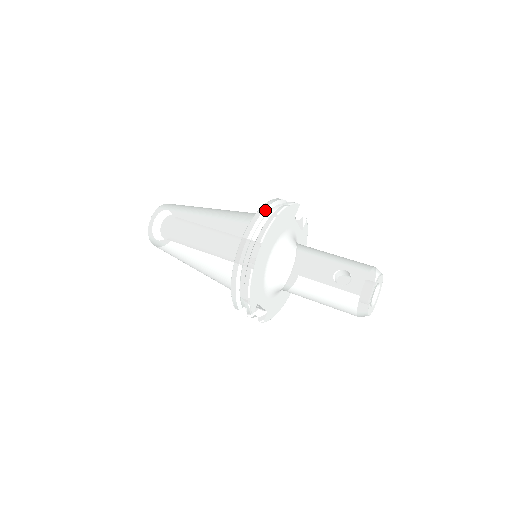
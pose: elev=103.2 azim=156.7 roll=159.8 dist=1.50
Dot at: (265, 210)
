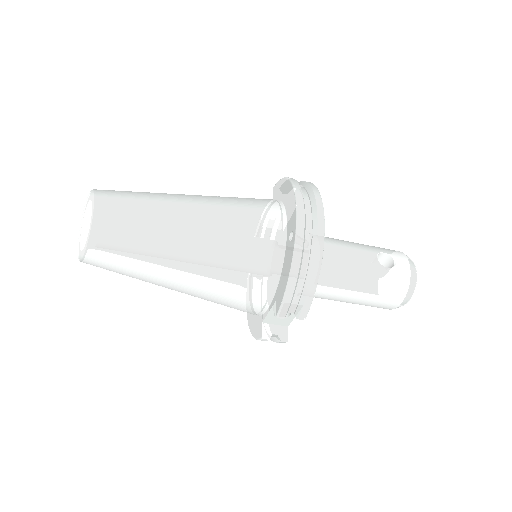
Dot at: (297, 182)
